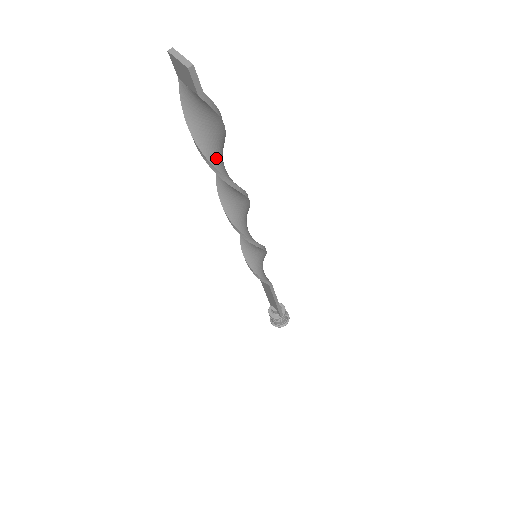
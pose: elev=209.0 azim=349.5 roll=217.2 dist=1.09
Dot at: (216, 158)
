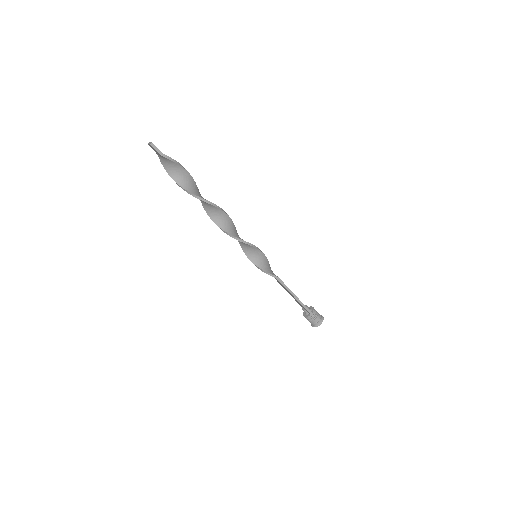
Dot at: (189, 187)
